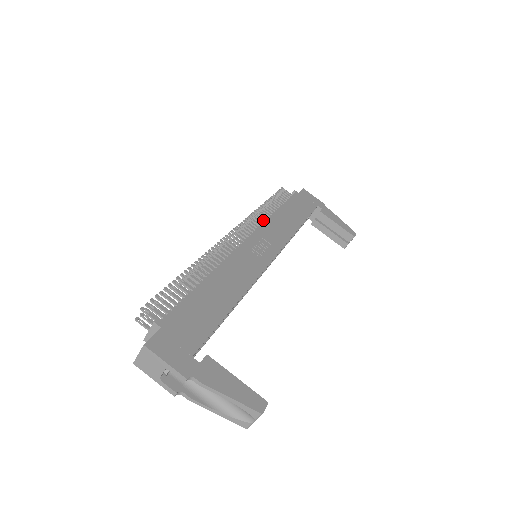
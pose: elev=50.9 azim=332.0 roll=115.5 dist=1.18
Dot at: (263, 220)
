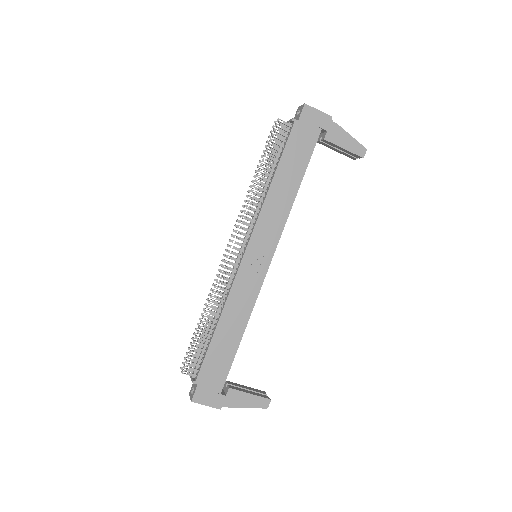
Dot at: (258, 205)
